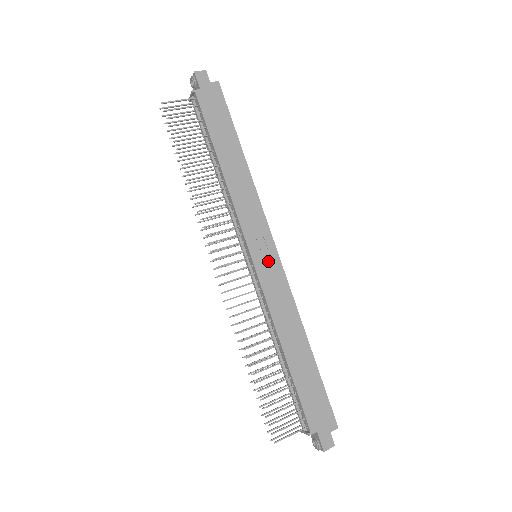
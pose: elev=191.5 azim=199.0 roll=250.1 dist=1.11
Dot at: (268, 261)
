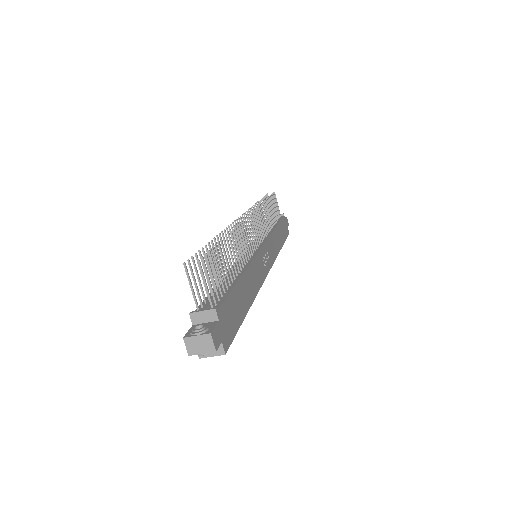
Dot at: (265, 262)
